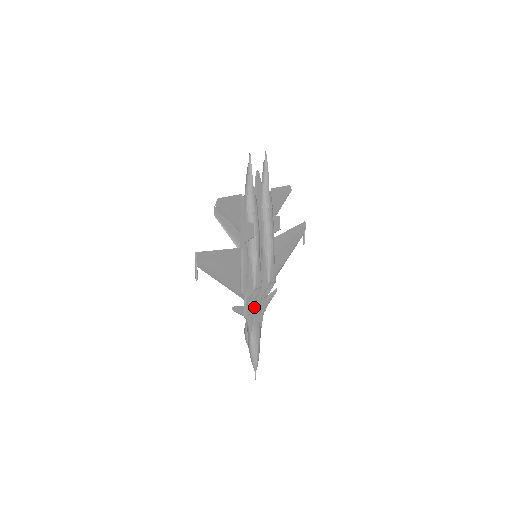
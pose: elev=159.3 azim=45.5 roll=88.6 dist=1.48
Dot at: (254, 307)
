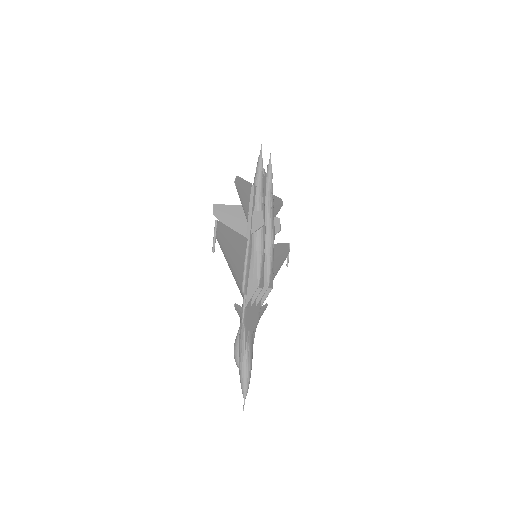
Dot at: (250, 314)
